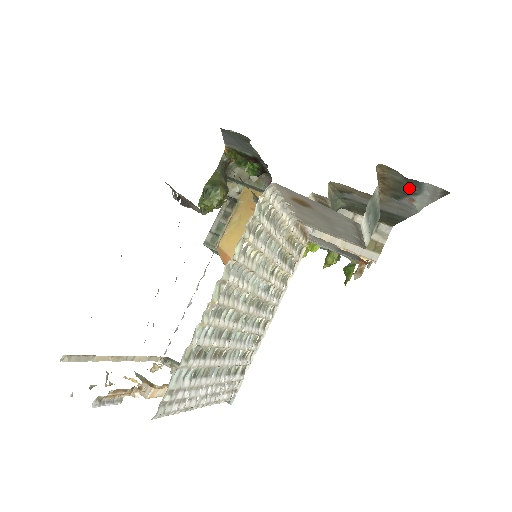
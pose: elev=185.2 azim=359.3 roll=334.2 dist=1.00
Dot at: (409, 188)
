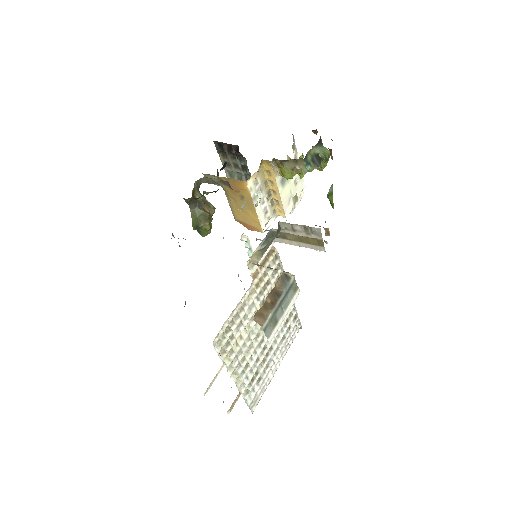
Dot at: occluded
